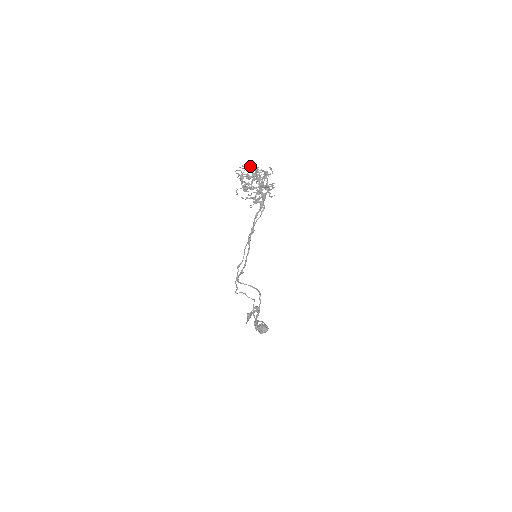
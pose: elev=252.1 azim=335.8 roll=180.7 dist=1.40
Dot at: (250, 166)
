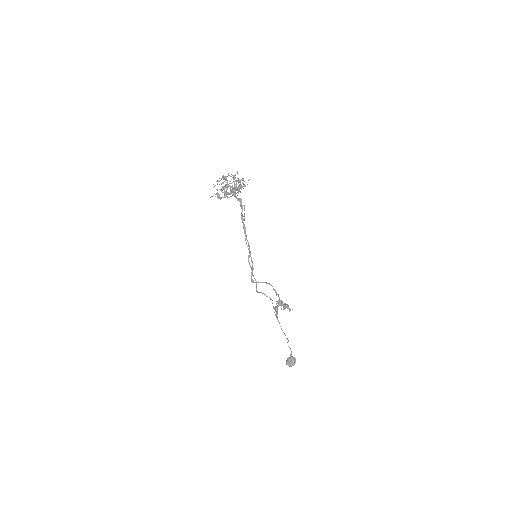
Dot at: (221, 178)
